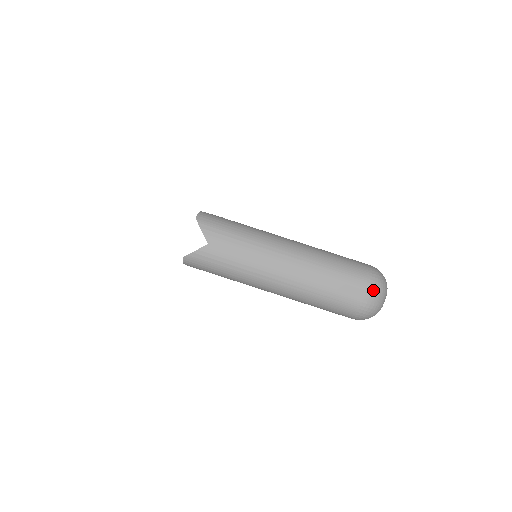
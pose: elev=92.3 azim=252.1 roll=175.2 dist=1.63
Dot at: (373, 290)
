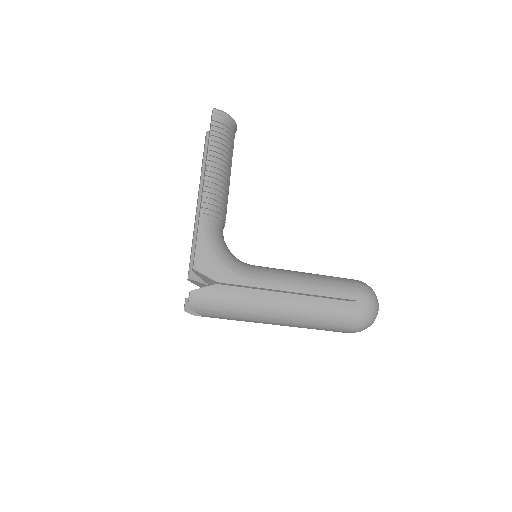
Dot at: occluded
